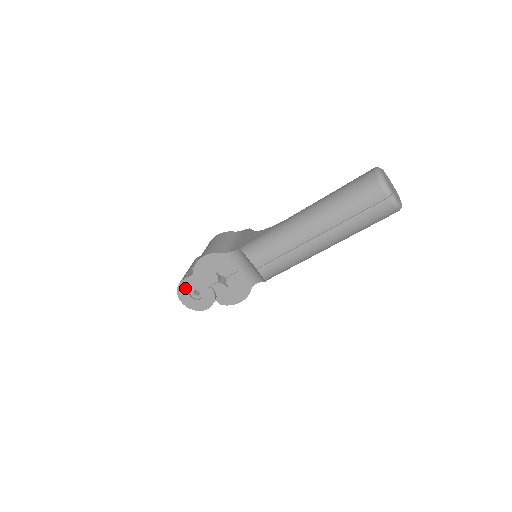
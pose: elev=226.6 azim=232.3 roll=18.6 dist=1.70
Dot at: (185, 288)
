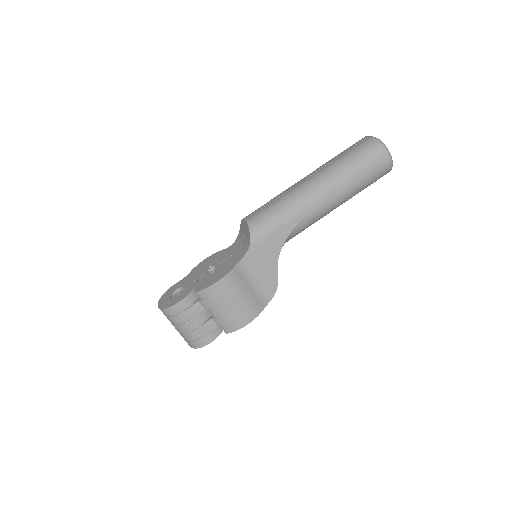
Dot at: (171, 291)
